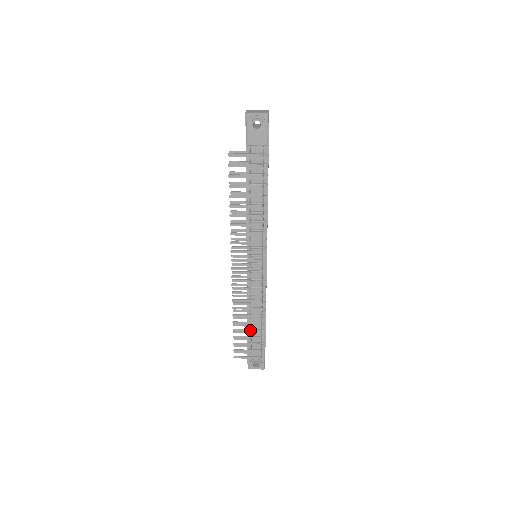
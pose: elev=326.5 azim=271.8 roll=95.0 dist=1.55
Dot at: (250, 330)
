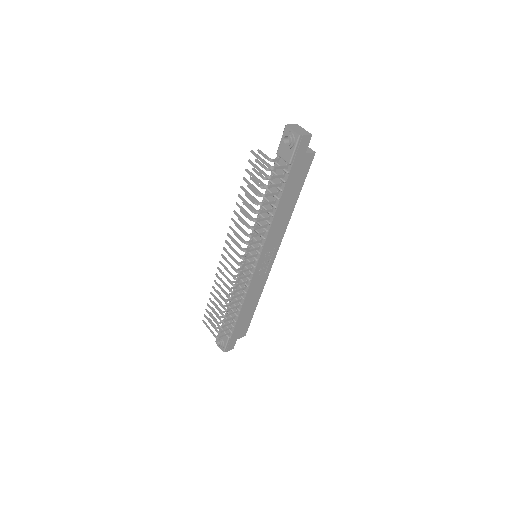
Dot at: (218, 309)
